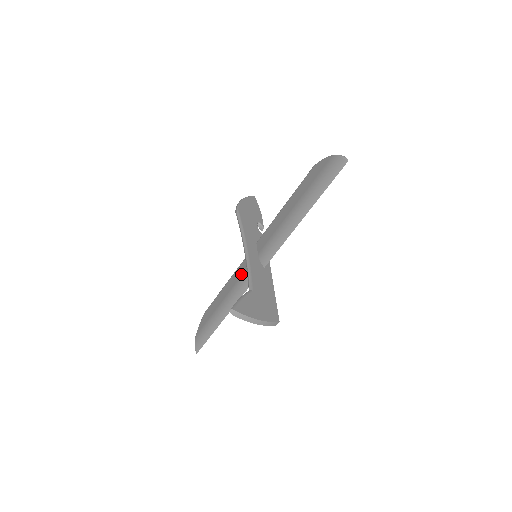
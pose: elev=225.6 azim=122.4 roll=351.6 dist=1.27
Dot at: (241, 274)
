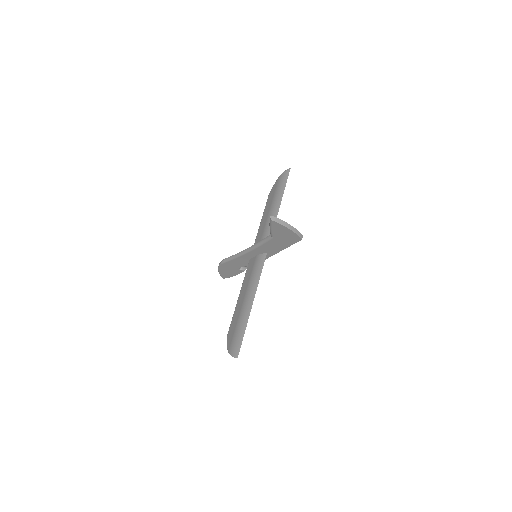
Dot at: (250, 274)
